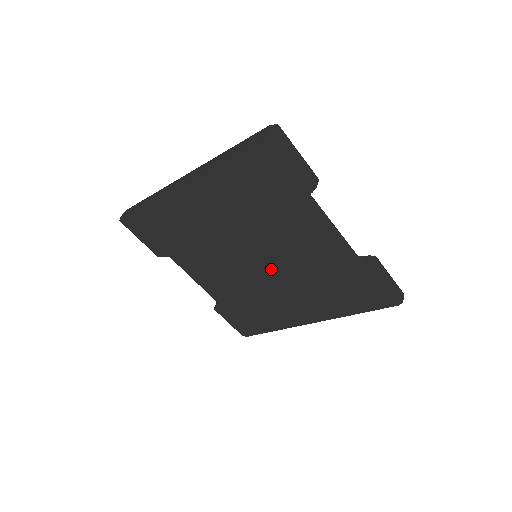
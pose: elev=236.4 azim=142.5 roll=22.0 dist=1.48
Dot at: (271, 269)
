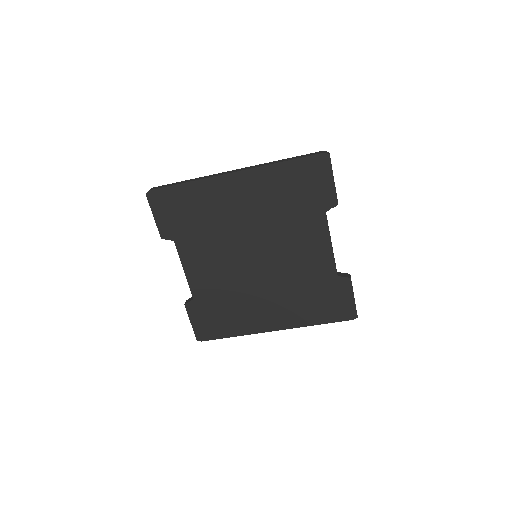
Dot at: (265, 270)
